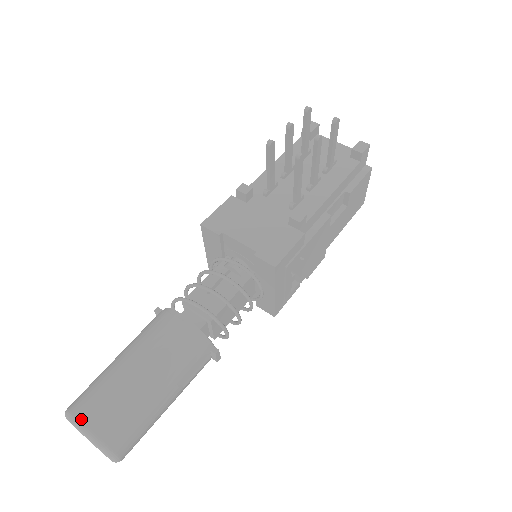
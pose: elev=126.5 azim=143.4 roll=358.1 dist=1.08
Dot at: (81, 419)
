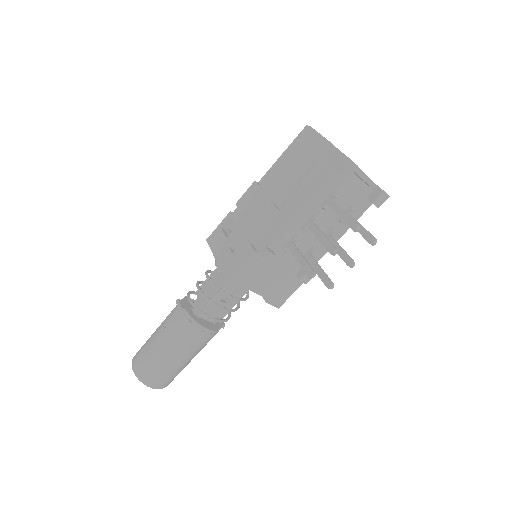
Dot at: (154, 387)
